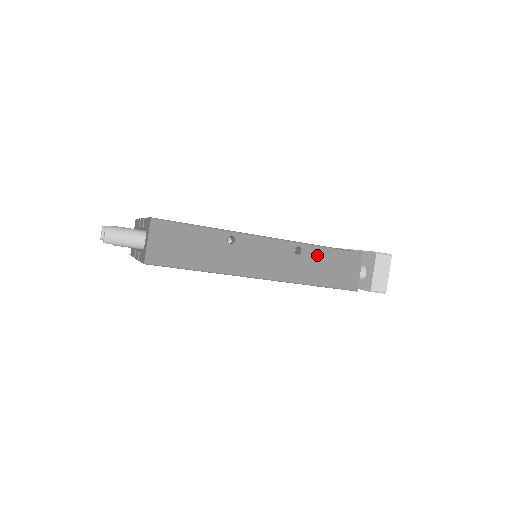
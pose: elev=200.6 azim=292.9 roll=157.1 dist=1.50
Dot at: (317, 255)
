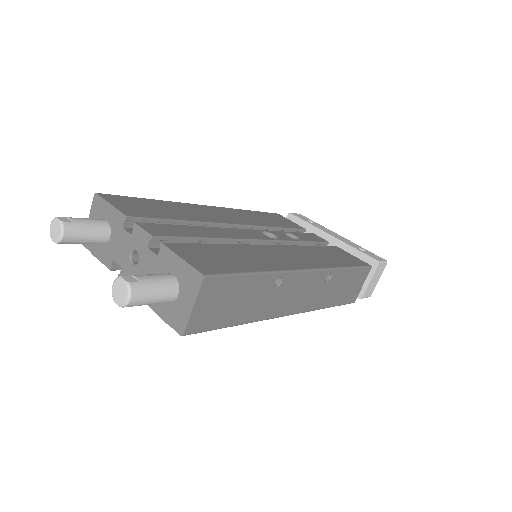
Dot at: (340, 278)
